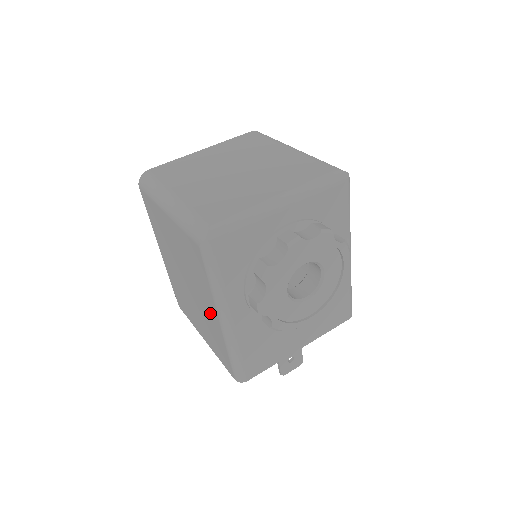
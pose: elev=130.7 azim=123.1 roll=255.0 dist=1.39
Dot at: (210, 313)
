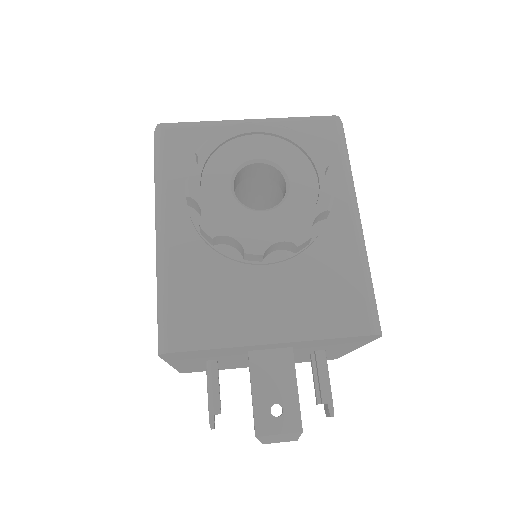
Dot at: occluded
